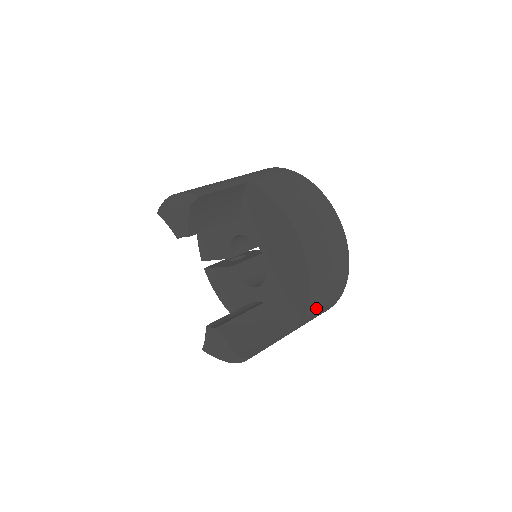
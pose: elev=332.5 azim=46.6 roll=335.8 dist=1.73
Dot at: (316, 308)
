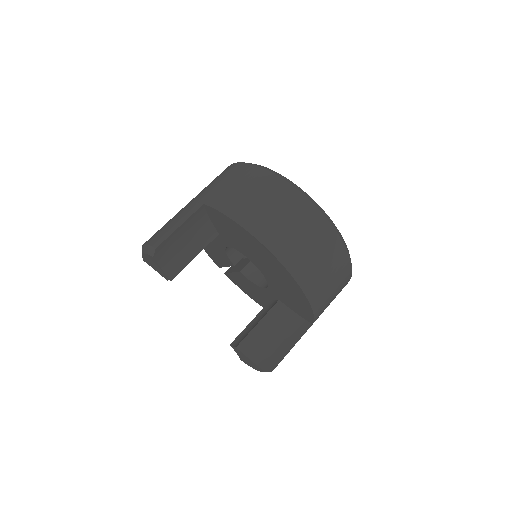
Dot at: (323, 298)
